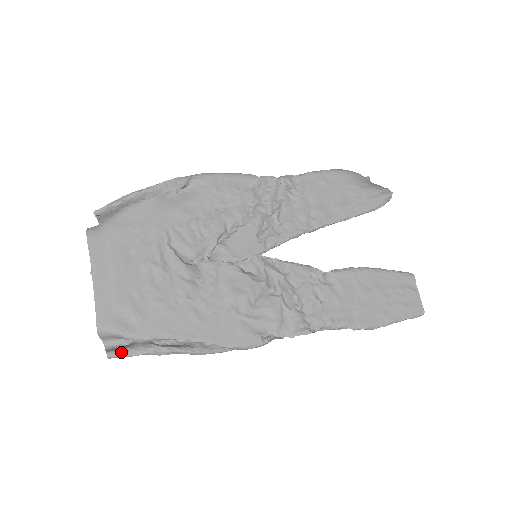
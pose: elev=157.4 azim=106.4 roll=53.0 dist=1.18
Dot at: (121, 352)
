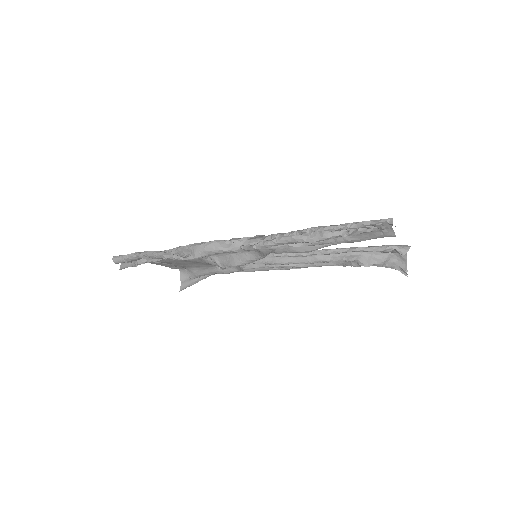
Dot at: (122, 255)
